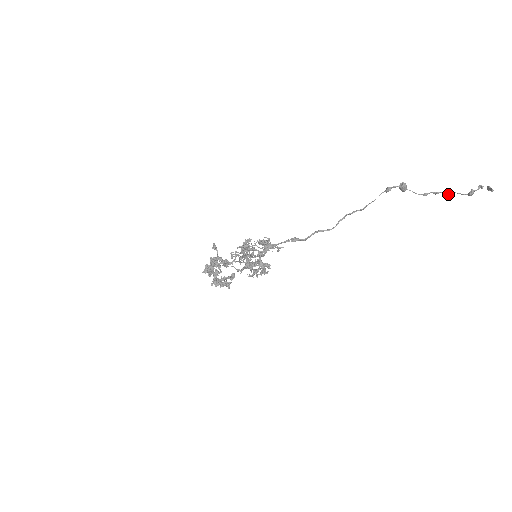
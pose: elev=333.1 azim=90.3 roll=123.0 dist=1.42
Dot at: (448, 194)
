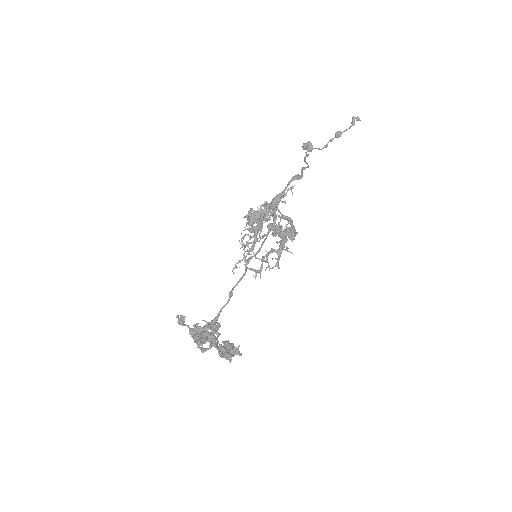
Dot at: (340, 134)
